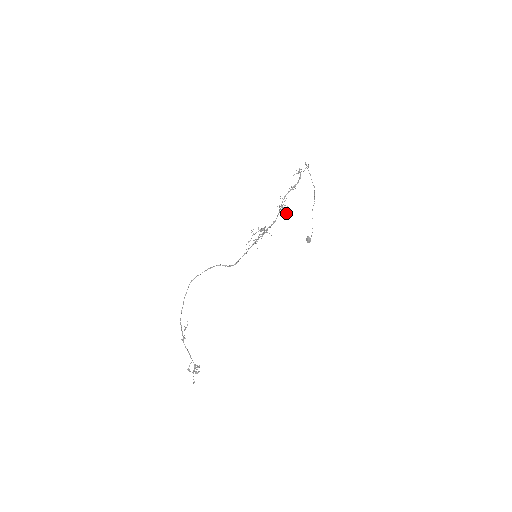
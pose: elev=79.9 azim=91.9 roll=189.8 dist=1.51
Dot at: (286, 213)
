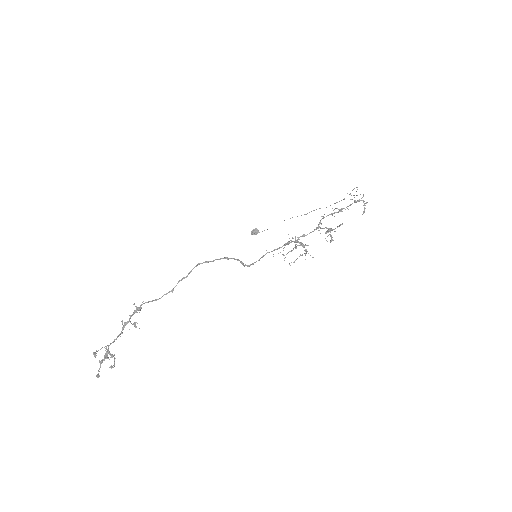
Dot at: occluded
